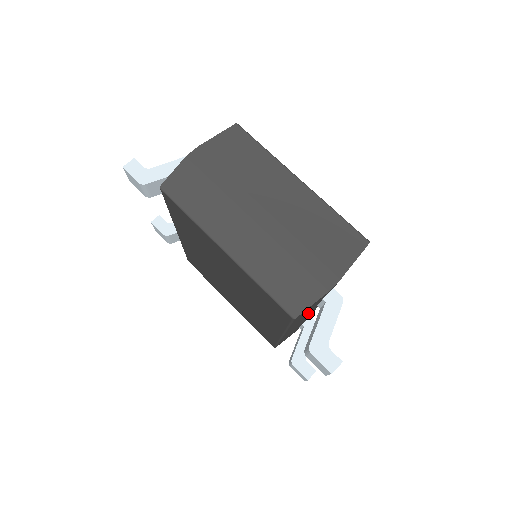
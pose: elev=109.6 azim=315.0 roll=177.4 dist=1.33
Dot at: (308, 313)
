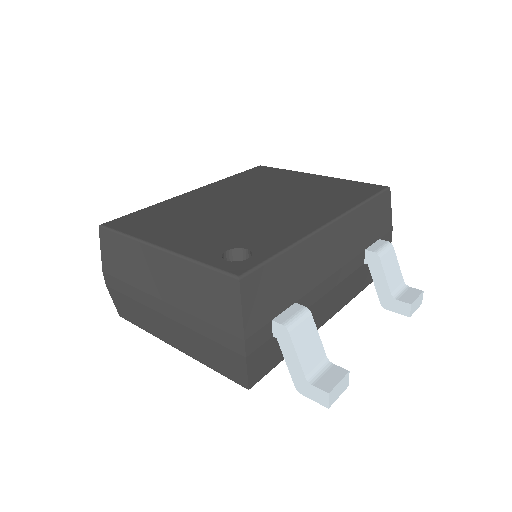
Dot at: occluded
